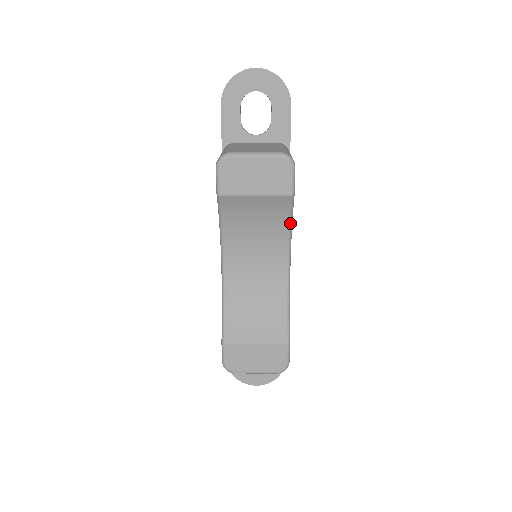
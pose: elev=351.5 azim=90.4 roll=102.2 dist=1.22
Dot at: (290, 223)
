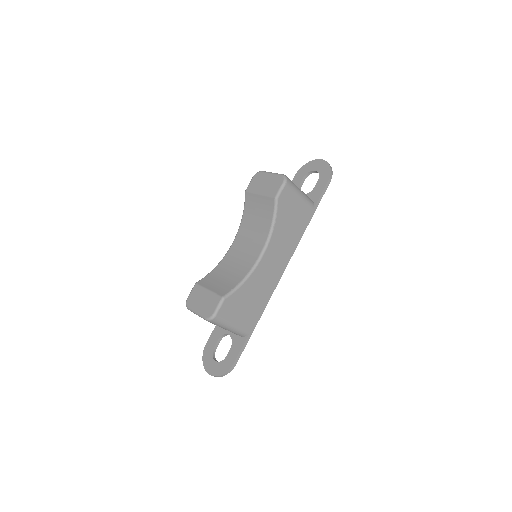
Dot at: (272, 223)
